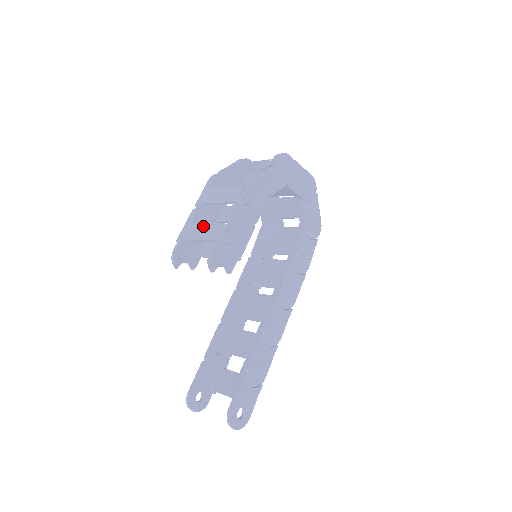
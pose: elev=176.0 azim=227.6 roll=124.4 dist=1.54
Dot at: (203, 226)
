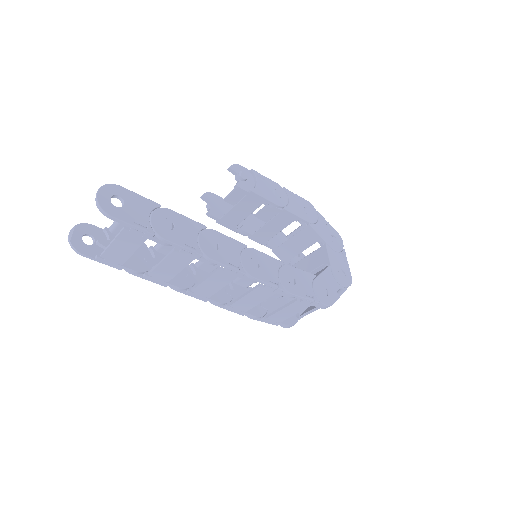
Dot at: occluded
